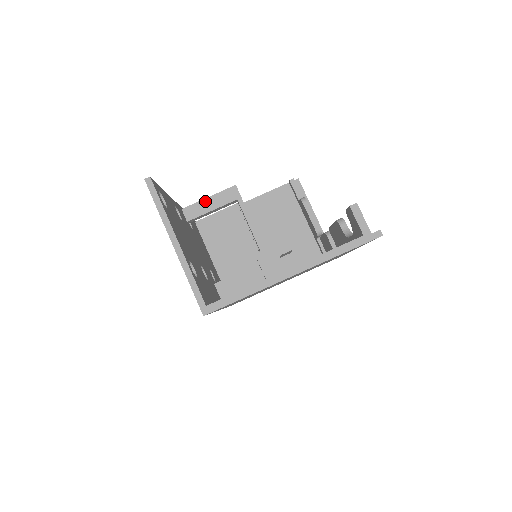
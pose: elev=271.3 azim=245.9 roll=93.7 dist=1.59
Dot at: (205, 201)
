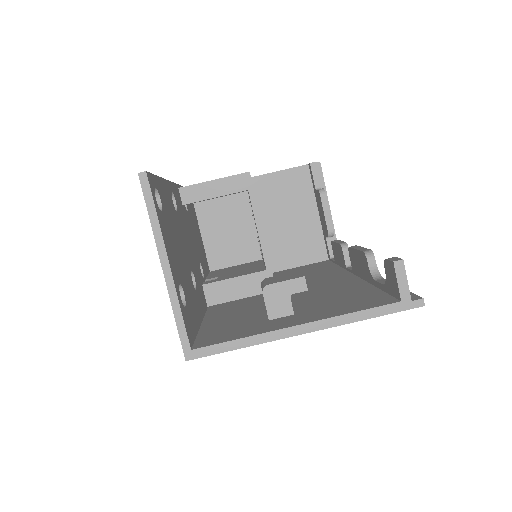
Dot at: (209, 184)
